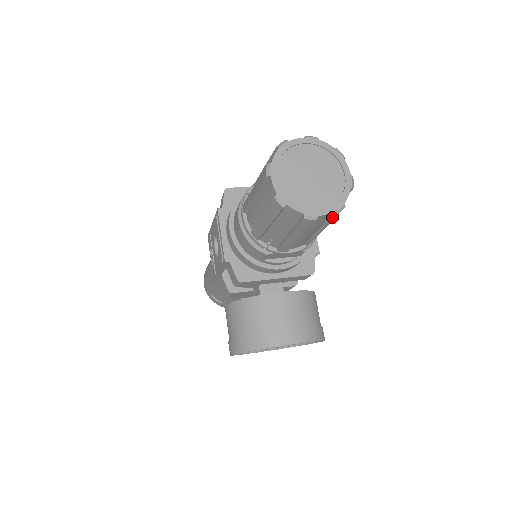
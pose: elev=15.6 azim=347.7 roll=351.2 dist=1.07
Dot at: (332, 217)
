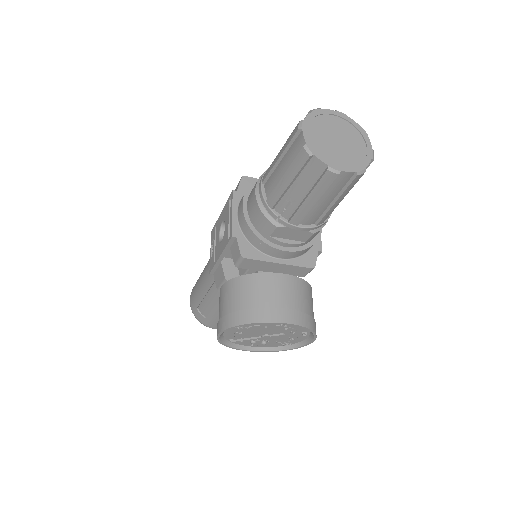
Dot at: (352, 180)
